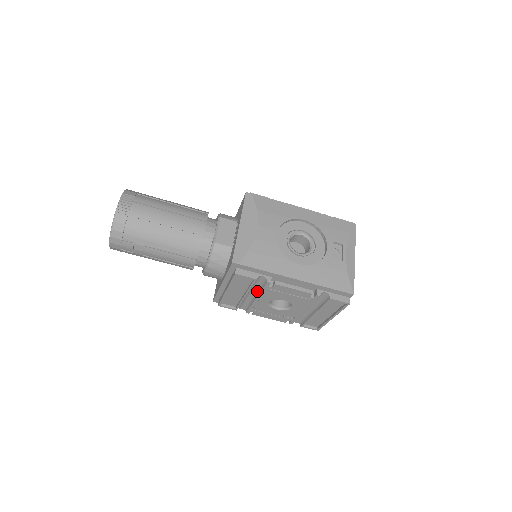
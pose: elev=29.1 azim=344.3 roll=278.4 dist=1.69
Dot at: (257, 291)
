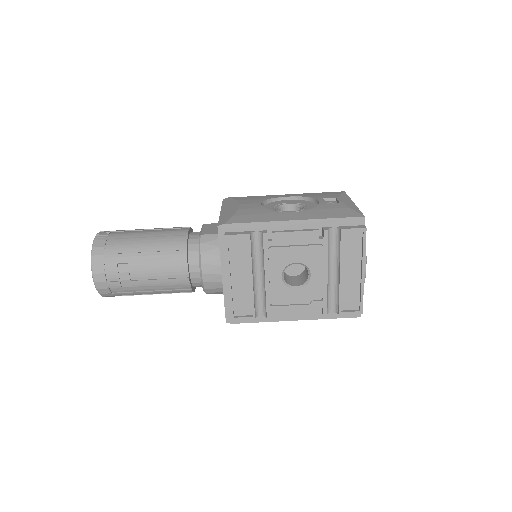
Dot at: (262, 265)
